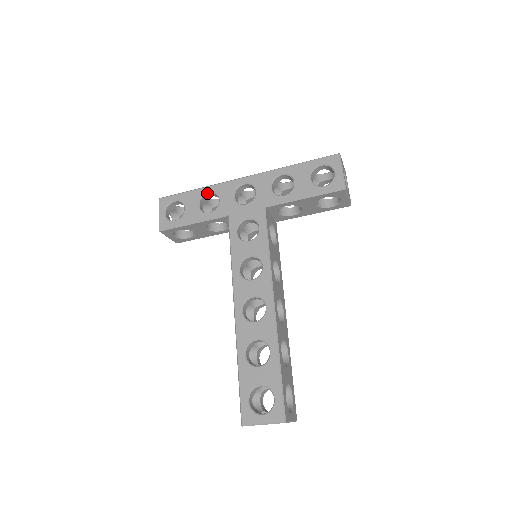
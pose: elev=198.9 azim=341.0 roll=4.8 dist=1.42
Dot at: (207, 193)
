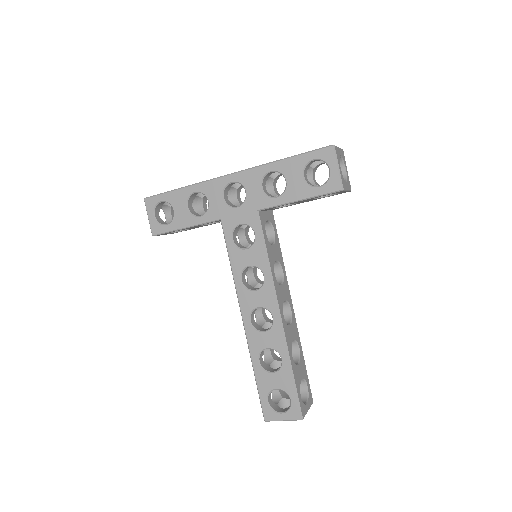
Dot at: (194, 193)
